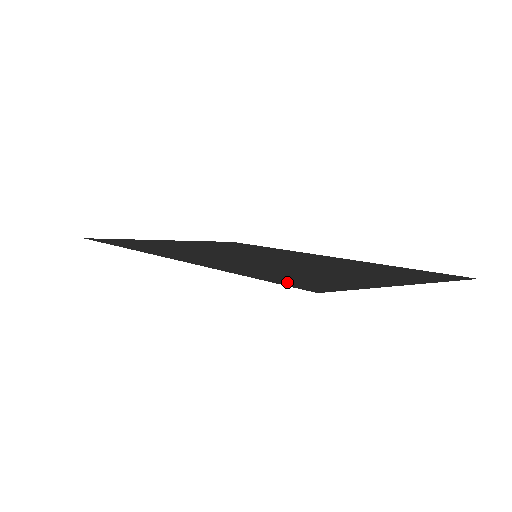
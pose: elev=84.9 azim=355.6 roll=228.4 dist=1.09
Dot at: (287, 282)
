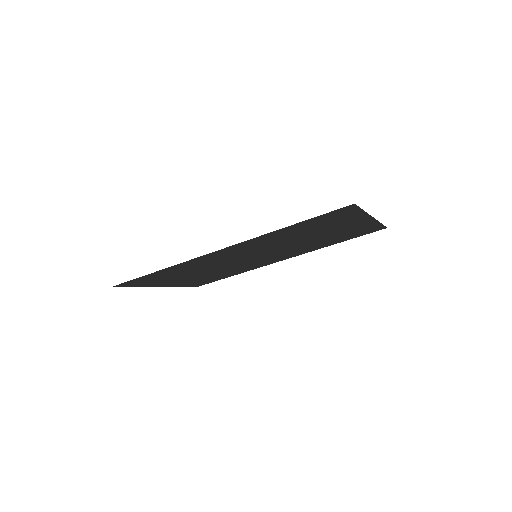
Dot at: (327, 215)
